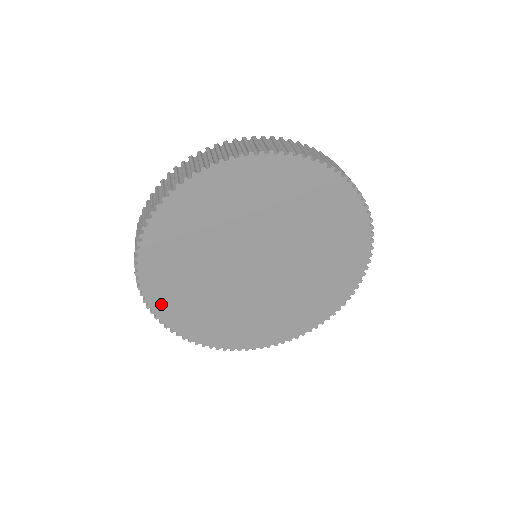
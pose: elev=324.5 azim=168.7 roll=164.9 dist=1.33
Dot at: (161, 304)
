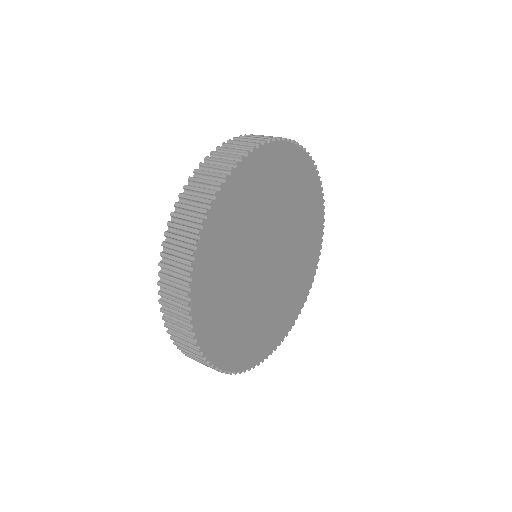
Dot at: (253, 357)
